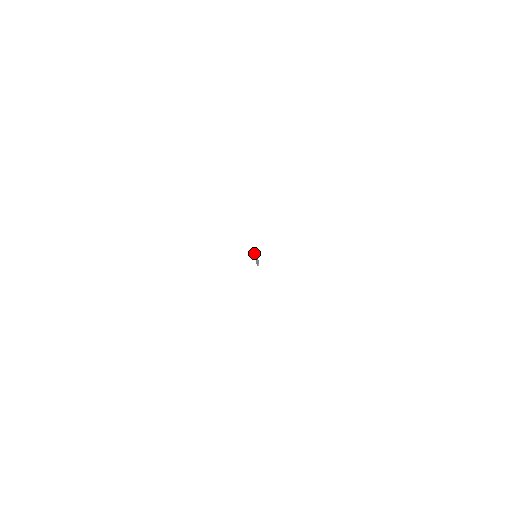
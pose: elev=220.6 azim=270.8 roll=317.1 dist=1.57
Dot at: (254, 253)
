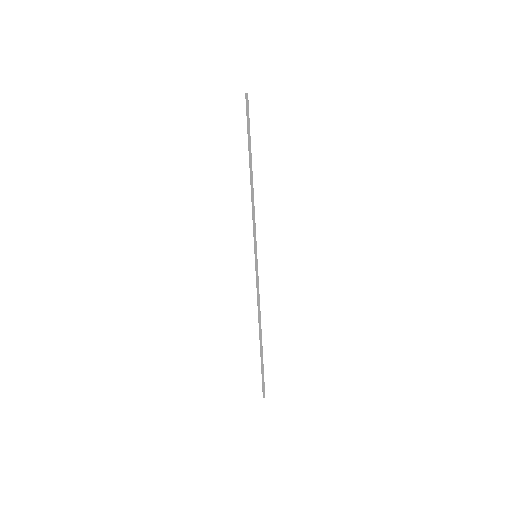
Dot at: (250, 168)
